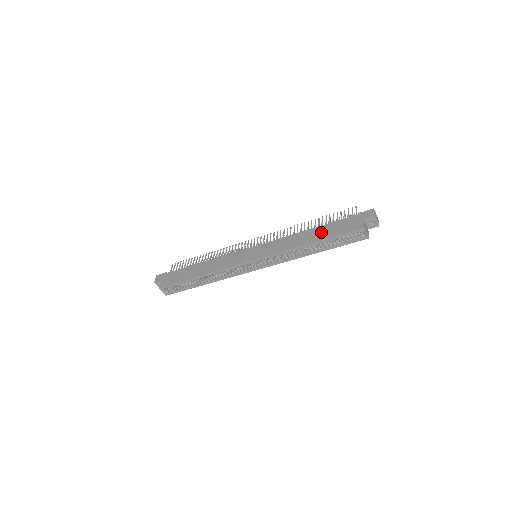
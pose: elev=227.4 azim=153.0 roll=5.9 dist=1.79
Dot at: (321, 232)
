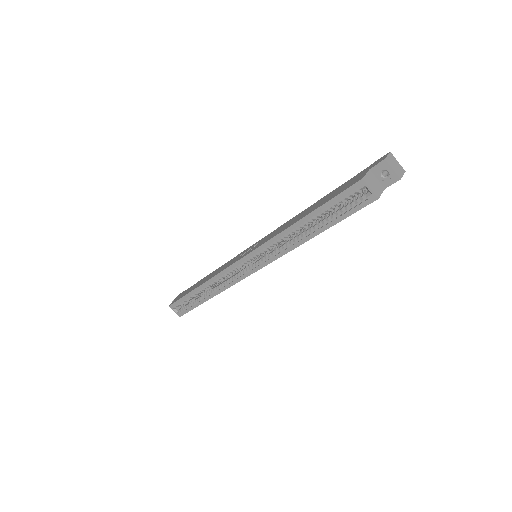
Dot at: (317, 204)
